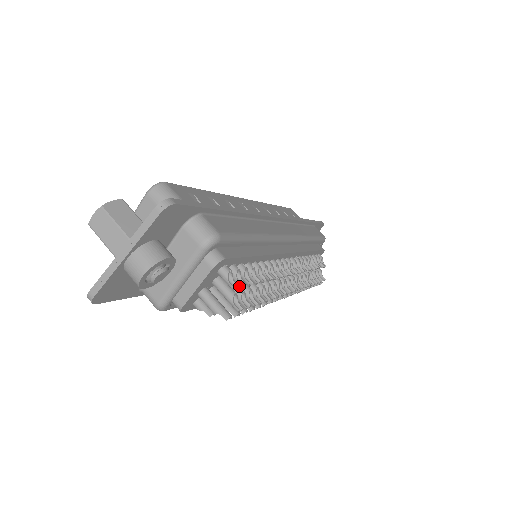
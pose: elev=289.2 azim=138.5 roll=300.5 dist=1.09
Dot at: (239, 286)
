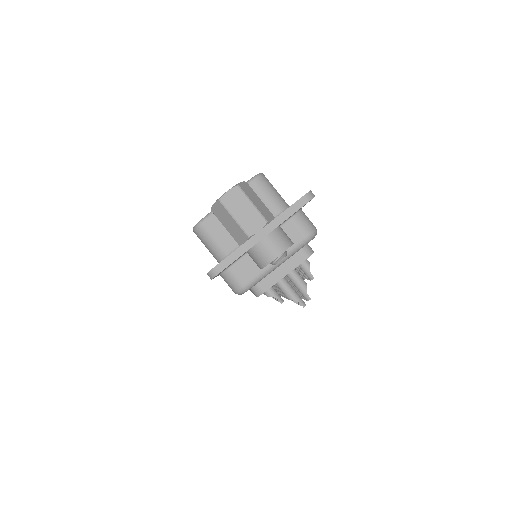
Dot at: (307, 278)
